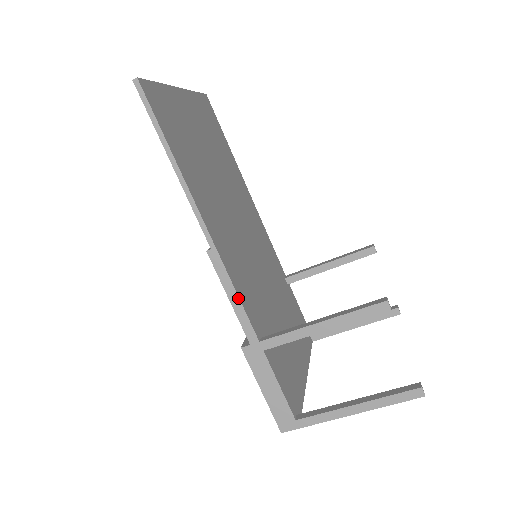
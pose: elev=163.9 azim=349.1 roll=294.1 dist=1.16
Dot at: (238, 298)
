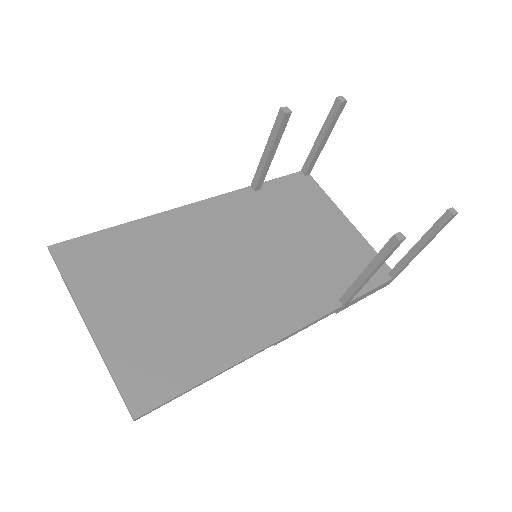
Dot at: (313, 322)
